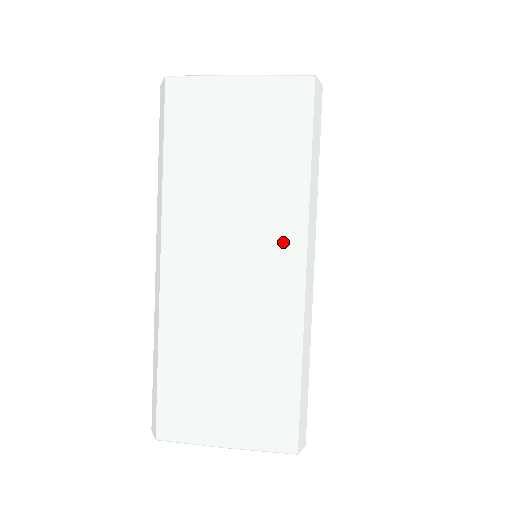
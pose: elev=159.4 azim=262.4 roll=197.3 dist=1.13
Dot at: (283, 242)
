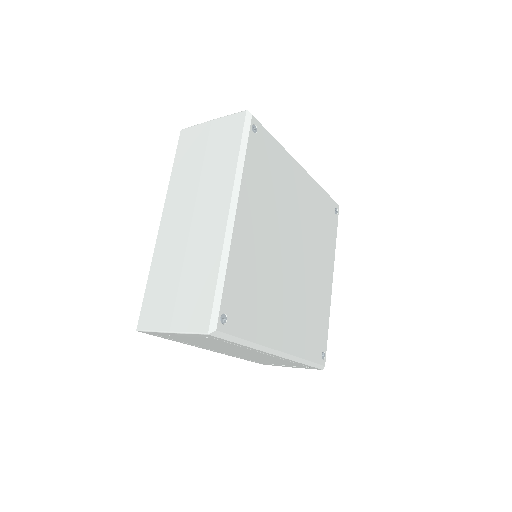
Dot at: (219, 199)
